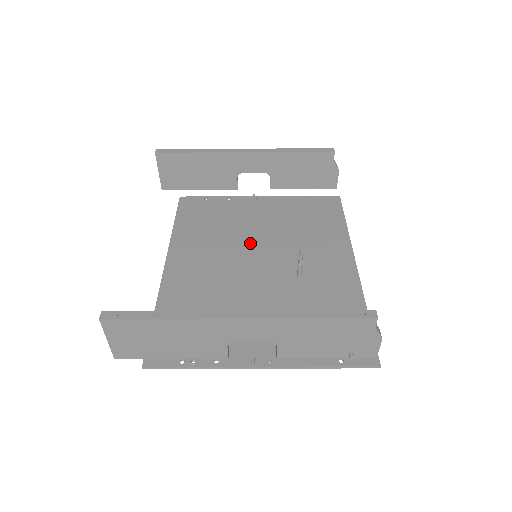
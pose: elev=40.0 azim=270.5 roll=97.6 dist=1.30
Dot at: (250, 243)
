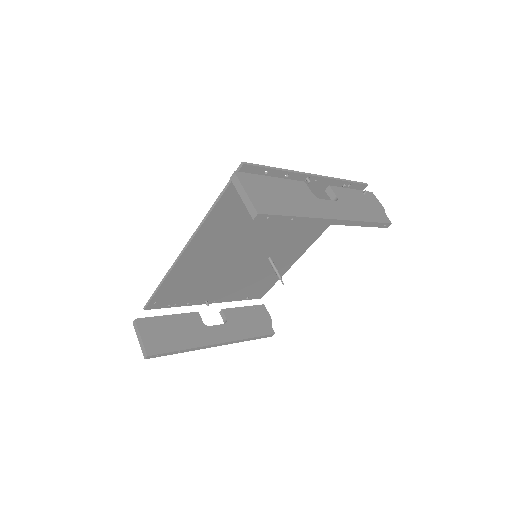
Dot at: (263, 231)
